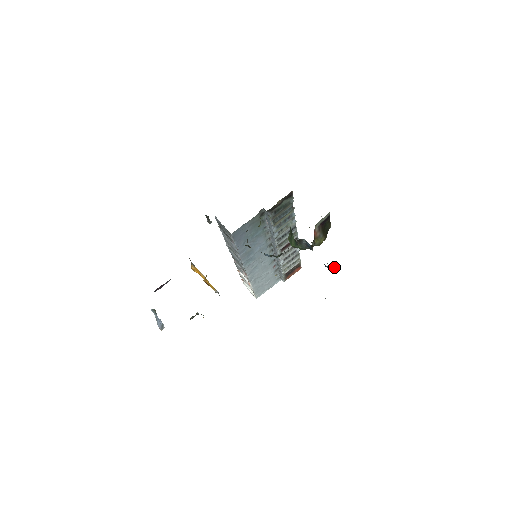
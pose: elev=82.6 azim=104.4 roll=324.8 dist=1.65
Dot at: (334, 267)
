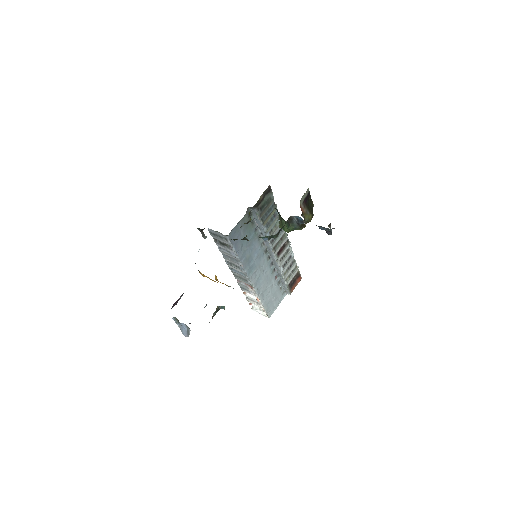
Dot at: (329, 227)
